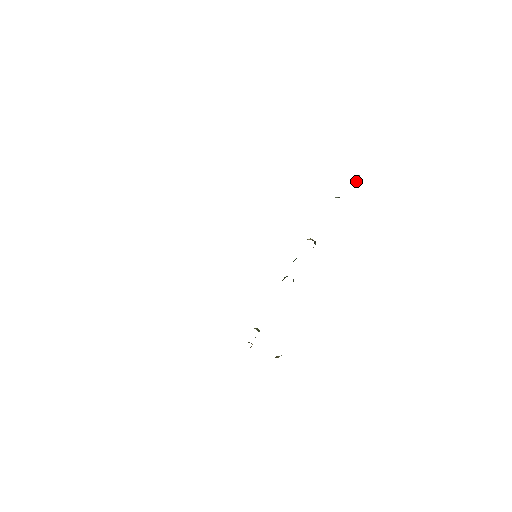
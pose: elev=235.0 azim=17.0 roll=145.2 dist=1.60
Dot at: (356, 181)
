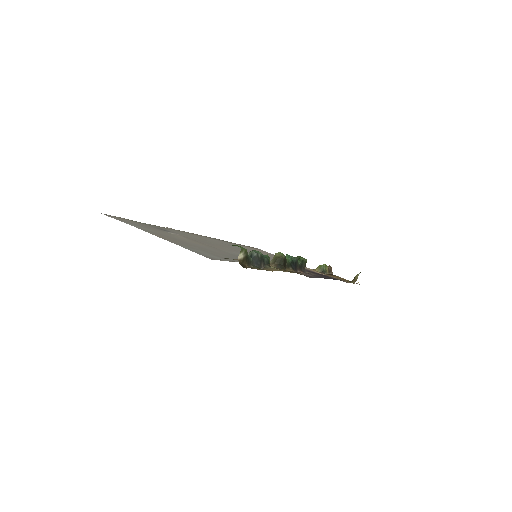
Dot at: (244, 257)
